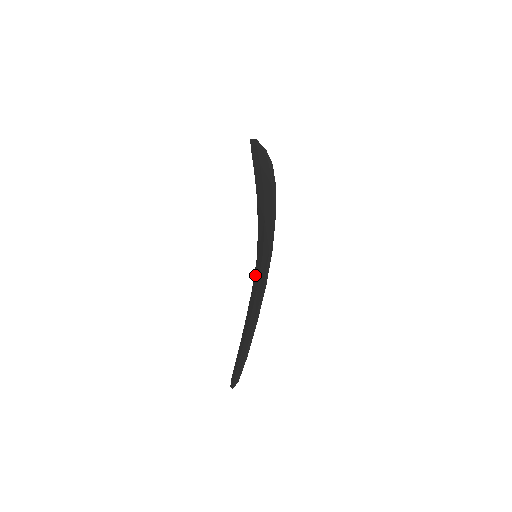
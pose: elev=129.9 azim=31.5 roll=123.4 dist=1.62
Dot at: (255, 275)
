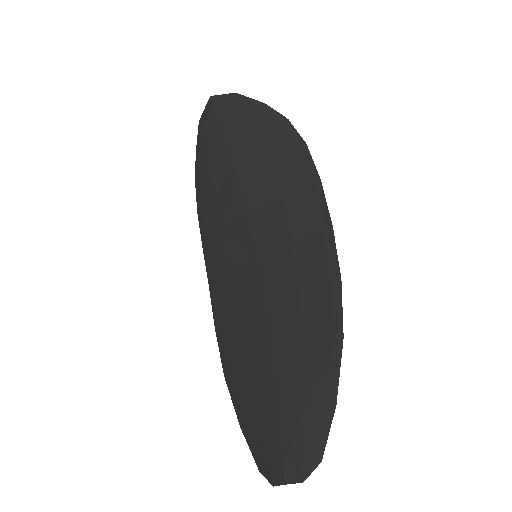
Dot at: (268, 282)
